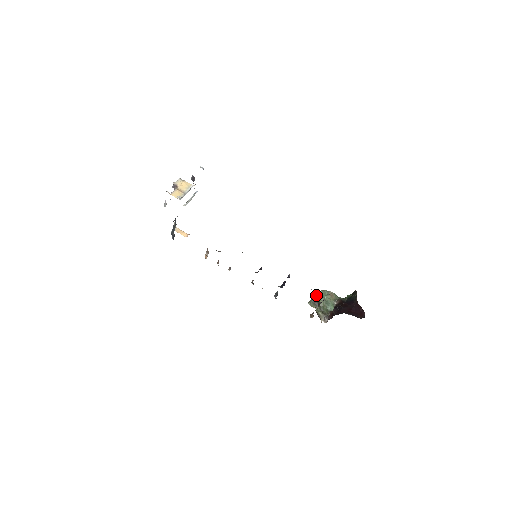
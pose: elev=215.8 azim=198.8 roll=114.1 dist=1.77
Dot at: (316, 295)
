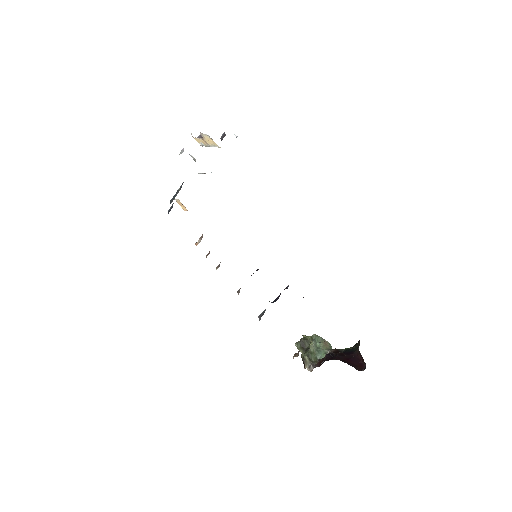
Dot at: (307, 337)
